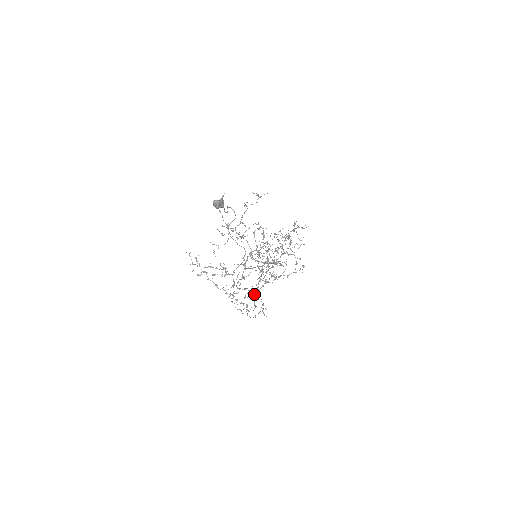
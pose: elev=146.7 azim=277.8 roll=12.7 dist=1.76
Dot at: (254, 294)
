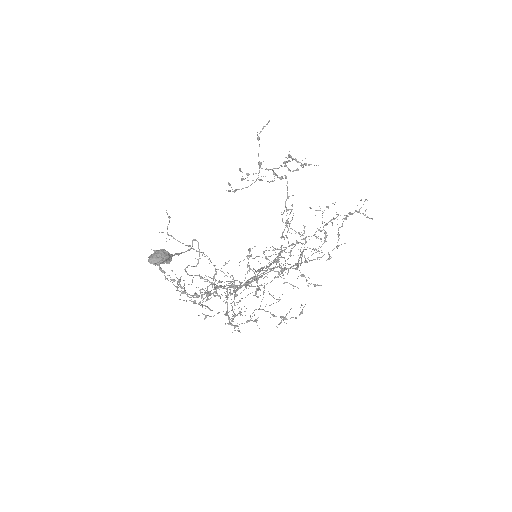
Dot at: occluded
